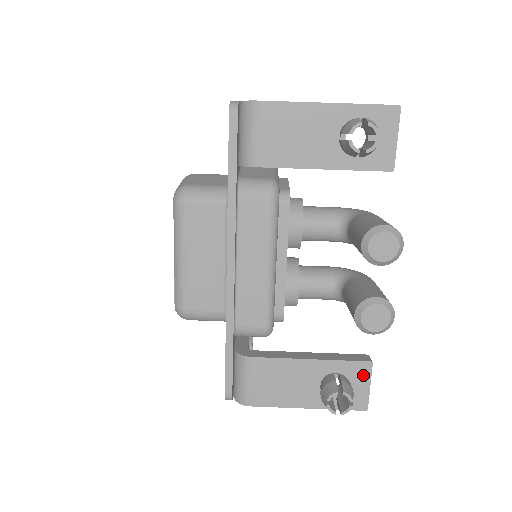
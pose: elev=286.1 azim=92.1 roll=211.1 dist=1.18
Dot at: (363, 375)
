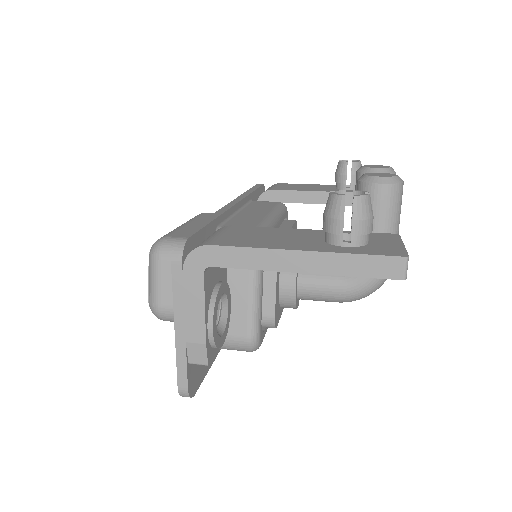
Dot at: (388, 239)
